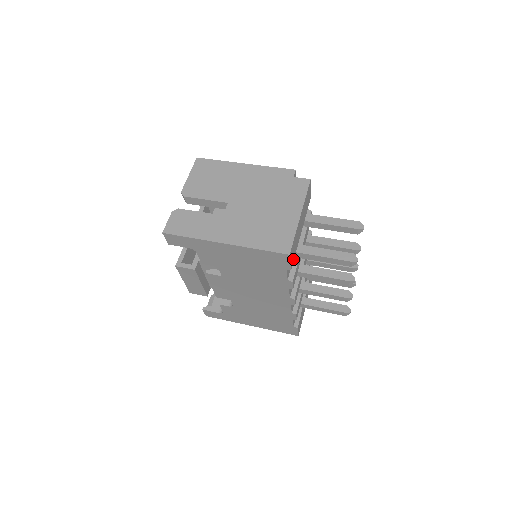
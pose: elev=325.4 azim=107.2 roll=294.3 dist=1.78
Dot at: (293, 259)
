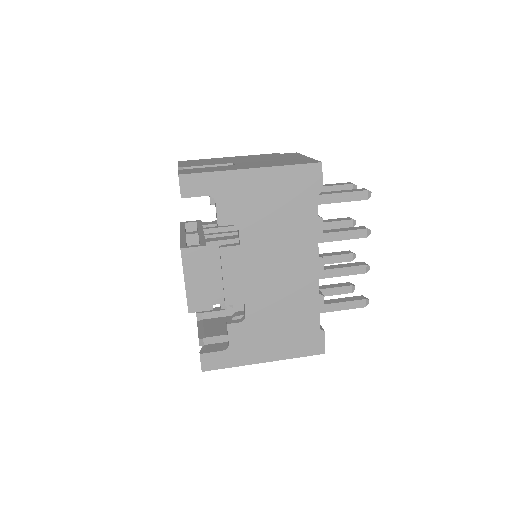
Dot at: occluded
